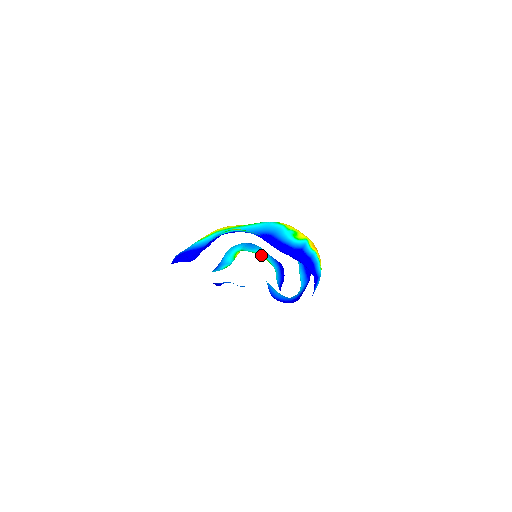
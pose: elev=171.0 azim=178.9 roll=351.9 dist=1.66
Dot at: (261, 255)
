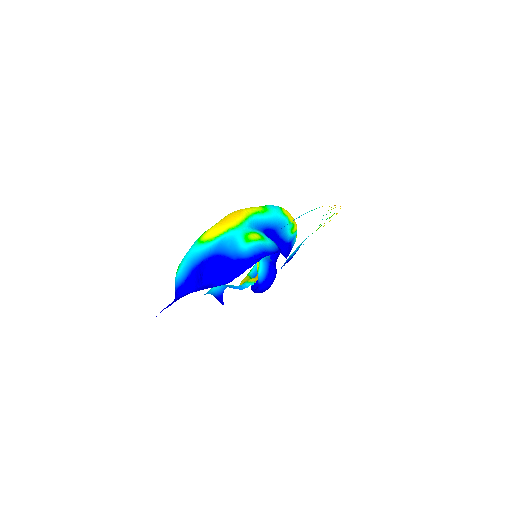
Dot at: occluded
